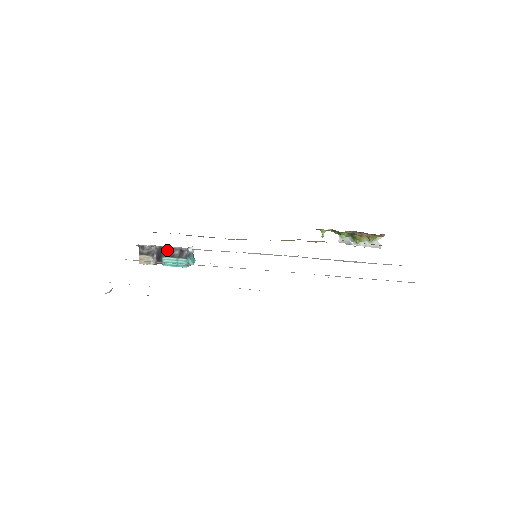
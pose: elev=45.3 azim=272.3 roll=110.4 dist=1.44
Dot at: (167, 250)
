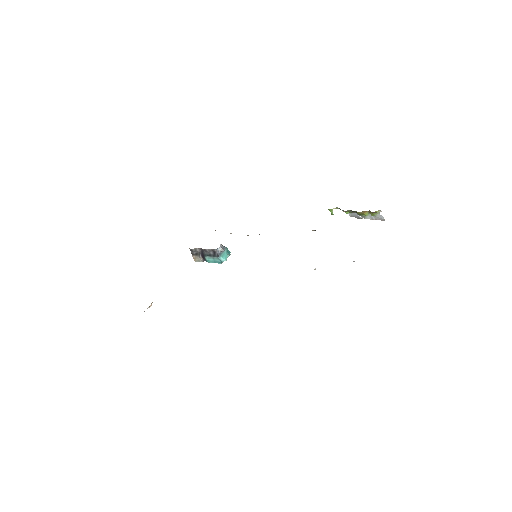
Dot at: (205, 251)
